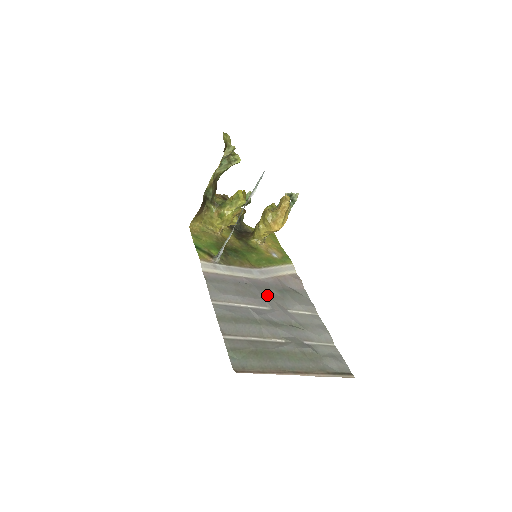
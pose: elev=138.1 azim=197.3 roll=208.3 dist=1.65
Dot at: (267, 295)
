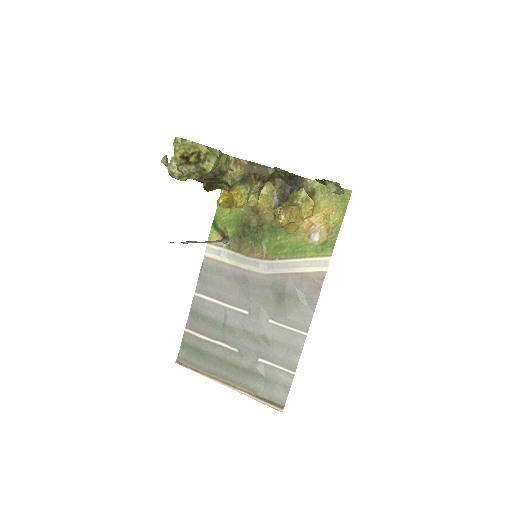
Dot at: (258, 297)
